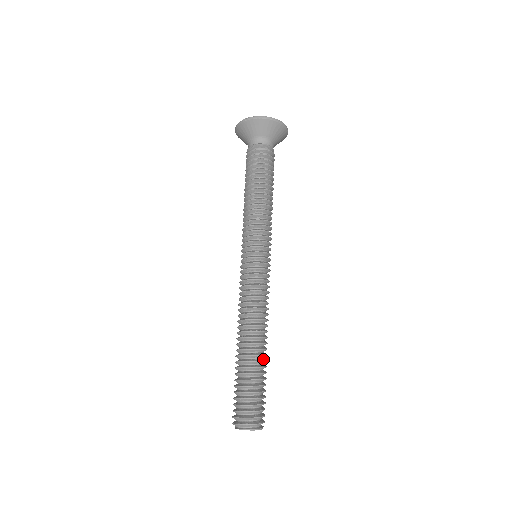
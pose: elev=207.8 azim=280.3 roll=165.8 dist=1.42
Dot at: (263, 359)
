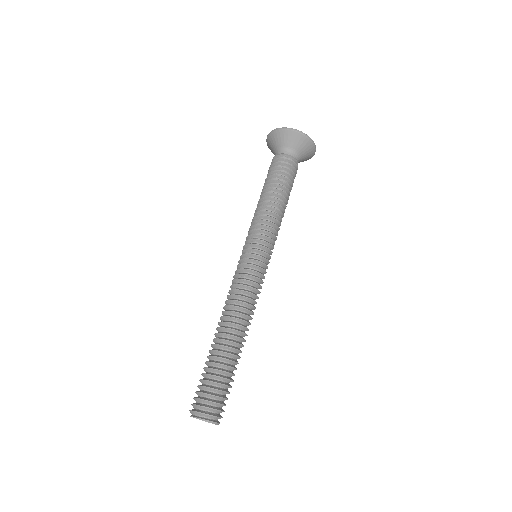
Dot at: (230, 352)
